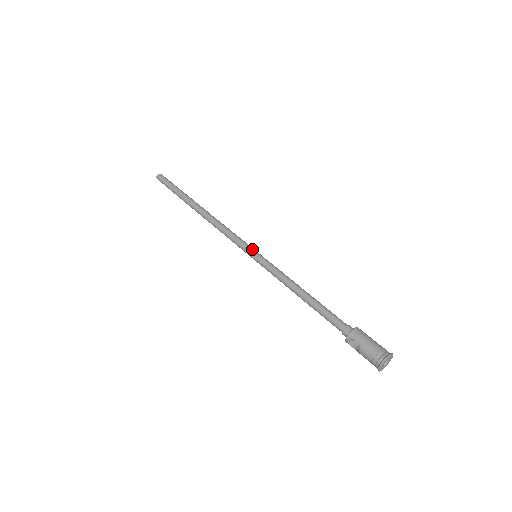
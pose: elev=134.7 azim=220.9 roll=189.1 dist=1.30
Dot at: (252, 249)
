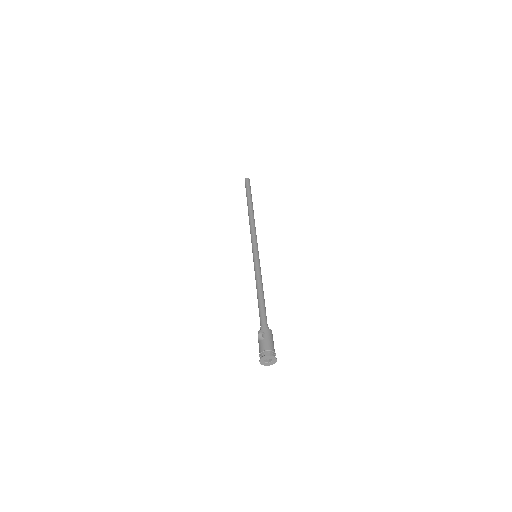
Dot at: (258, 251)
